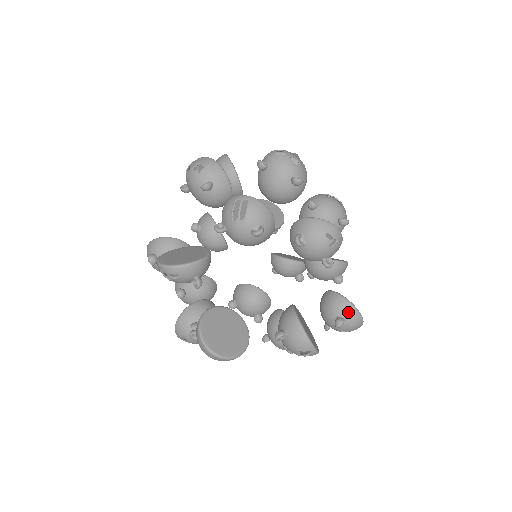
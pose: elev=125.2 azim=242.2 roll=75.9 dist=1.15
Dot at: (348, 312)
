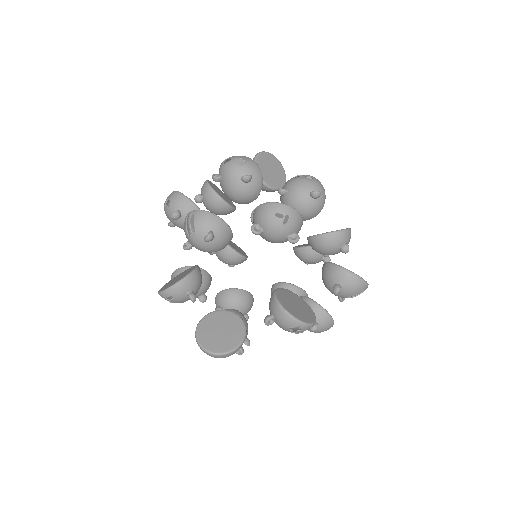
Dot at: (341, 277)
